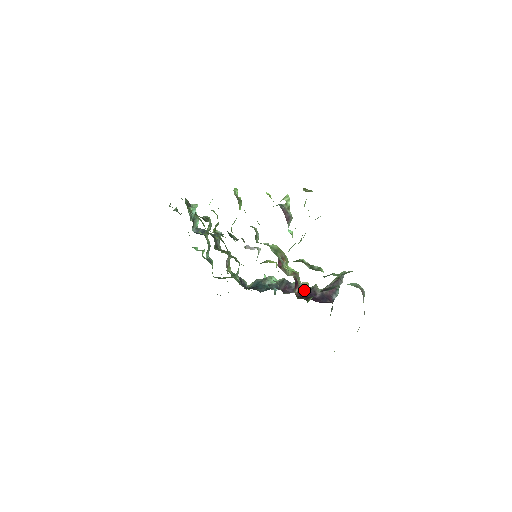
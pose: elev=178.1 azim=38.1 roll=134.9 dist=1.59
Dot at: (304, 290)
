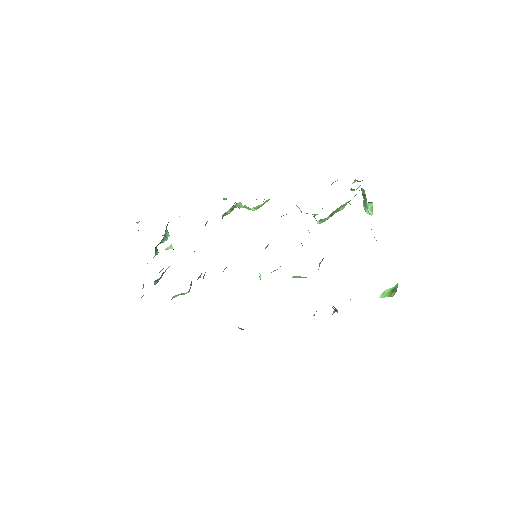
Dot at: occluded
